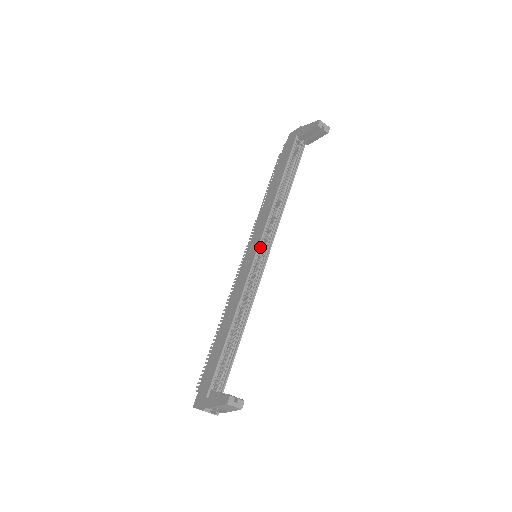
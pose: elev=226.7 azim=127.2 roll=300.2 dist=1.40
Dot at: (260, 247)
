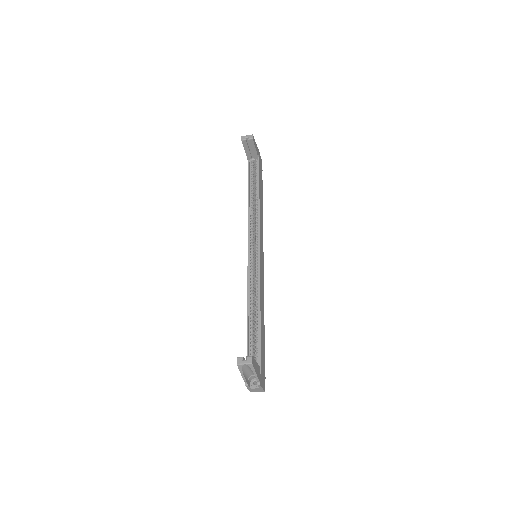
Dot at: (251, 247)
